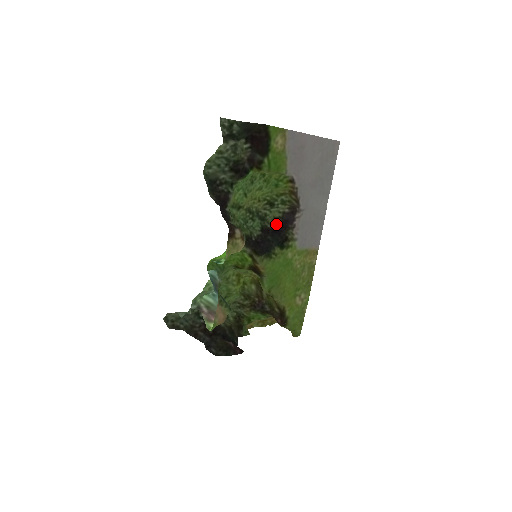
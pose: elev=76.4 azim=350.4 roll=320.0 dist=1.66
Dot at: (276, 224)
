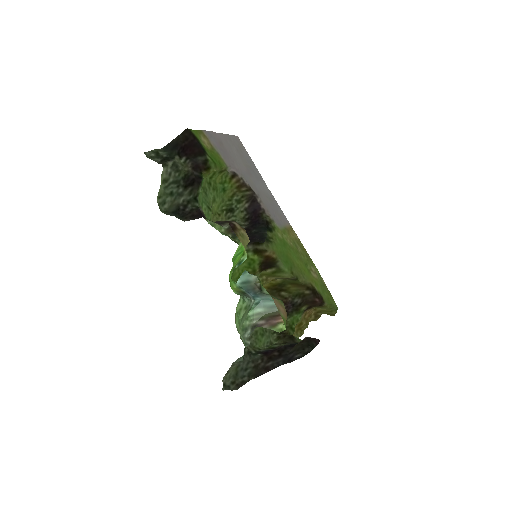
Dot at: (248, 221)
